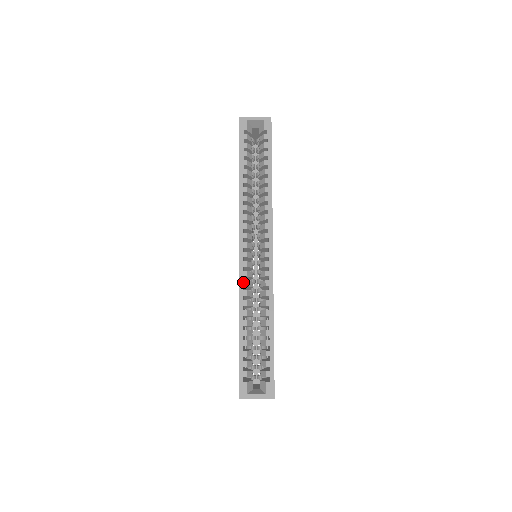
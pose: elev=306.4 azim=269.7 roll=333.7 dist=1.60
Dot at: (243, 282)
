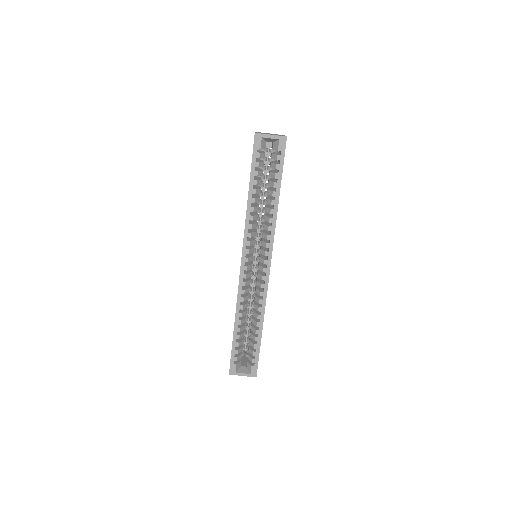
Dot at: (241, 291)
